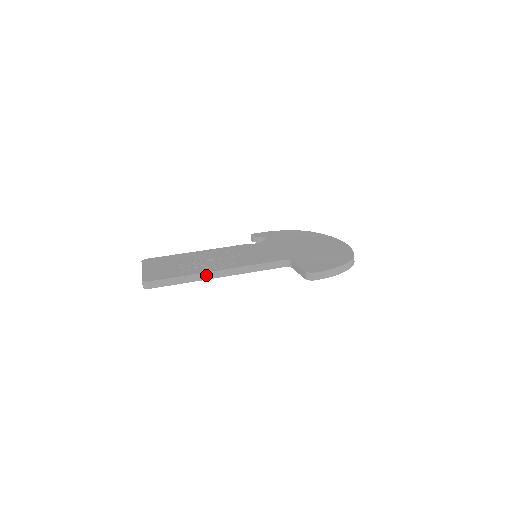
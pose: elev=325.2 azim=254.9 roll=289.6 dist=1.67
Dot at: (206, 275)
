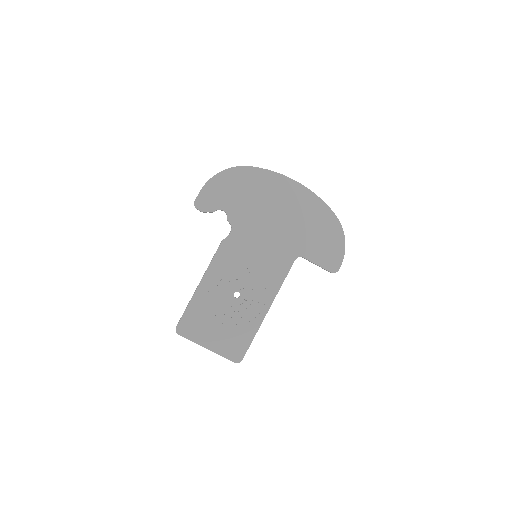
Dot at: (263, 319)
